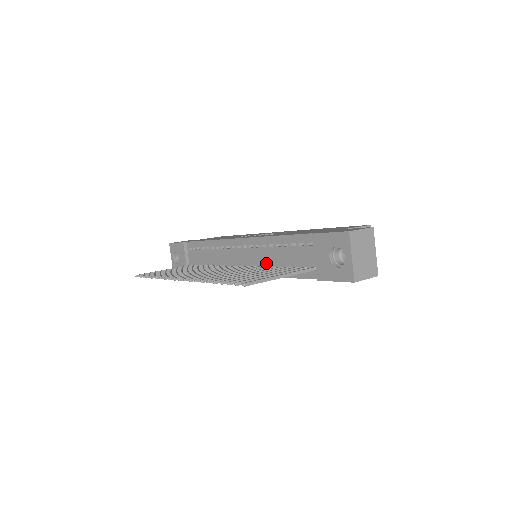
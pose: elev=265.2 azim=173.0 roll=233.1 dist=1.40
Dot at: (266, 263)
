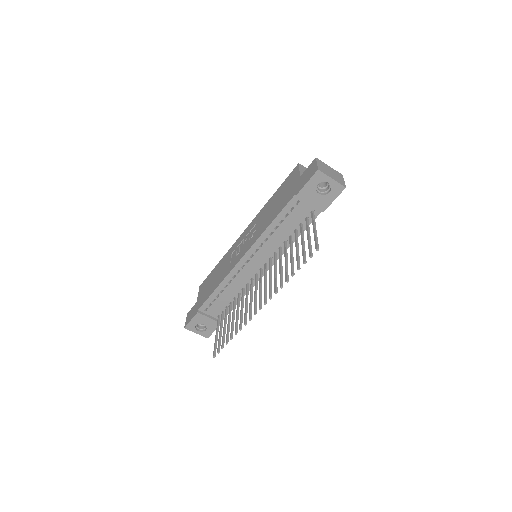
Dot at: (277, 246)
